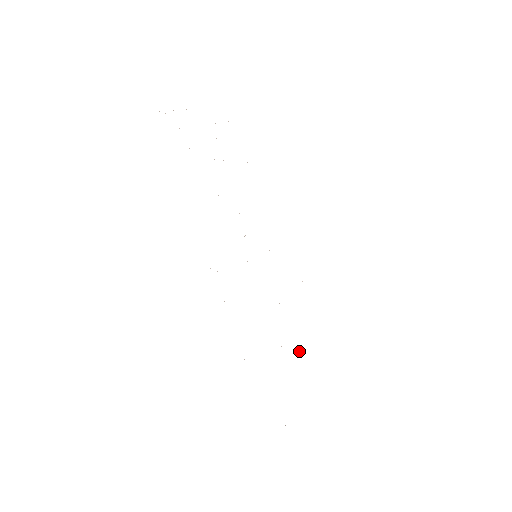
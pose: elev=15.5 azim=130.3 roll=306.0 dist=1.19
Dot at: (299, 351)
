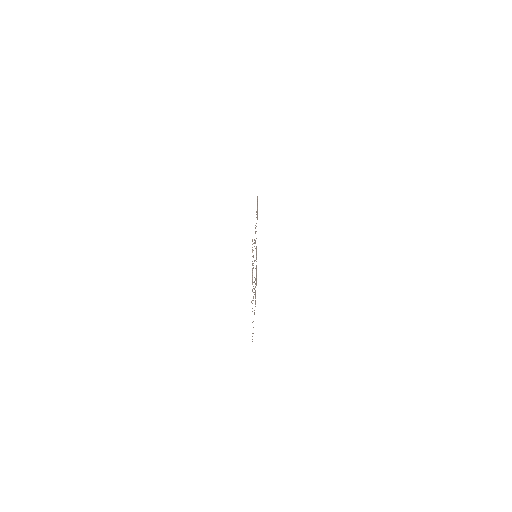
Dot at: occluded
